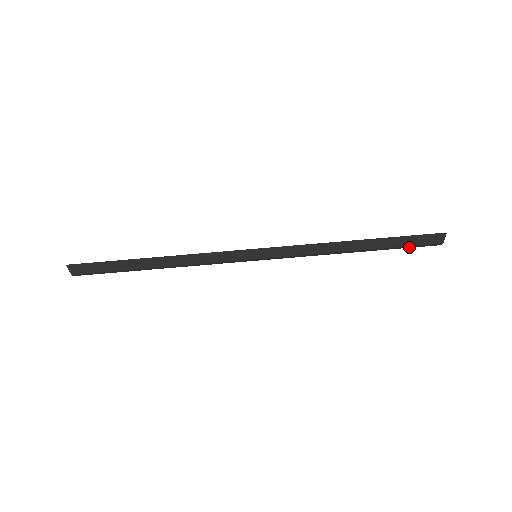
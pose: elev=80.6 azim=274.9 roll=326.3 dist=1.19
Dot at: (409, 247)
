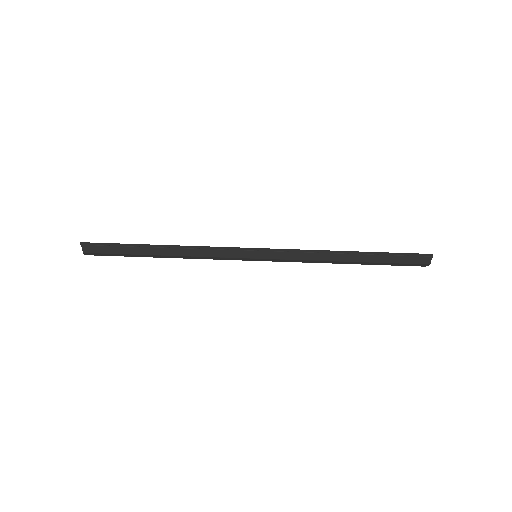
Dot at: (398, 265)
